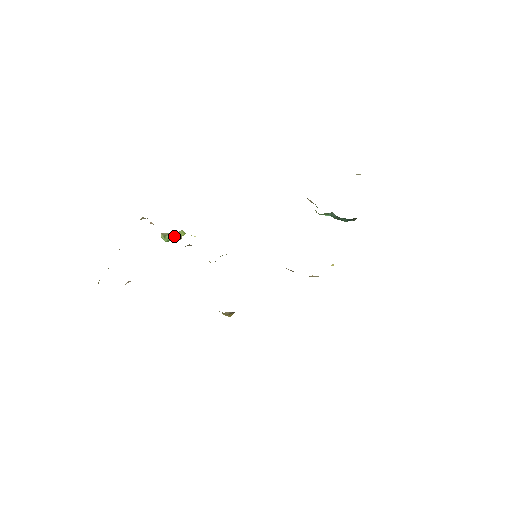
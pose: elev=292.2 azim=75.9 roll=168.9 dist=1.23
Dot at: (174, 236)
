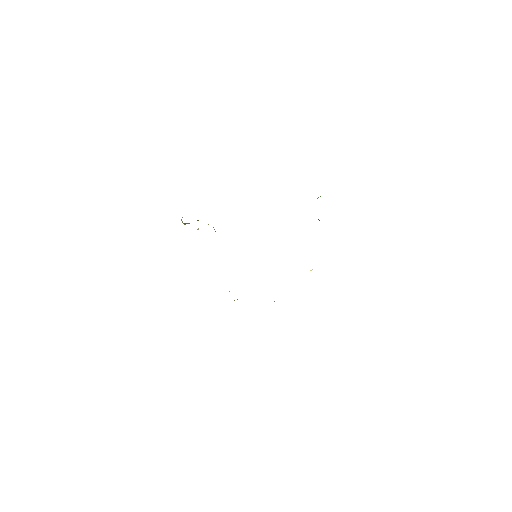
Dot at: occluded
